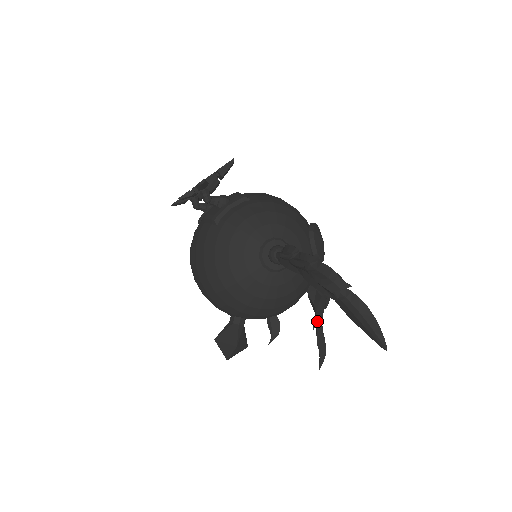
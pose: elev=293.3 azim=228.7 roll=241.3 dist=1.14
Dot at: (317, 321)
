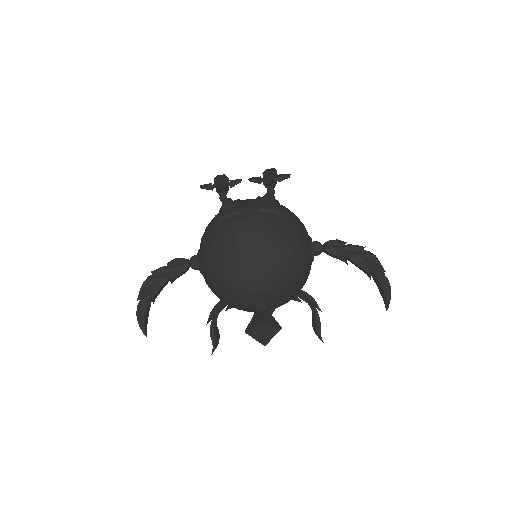
Dot at: (317, 306)
